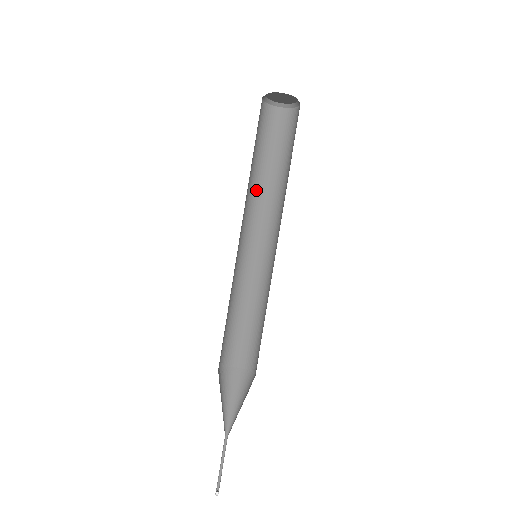
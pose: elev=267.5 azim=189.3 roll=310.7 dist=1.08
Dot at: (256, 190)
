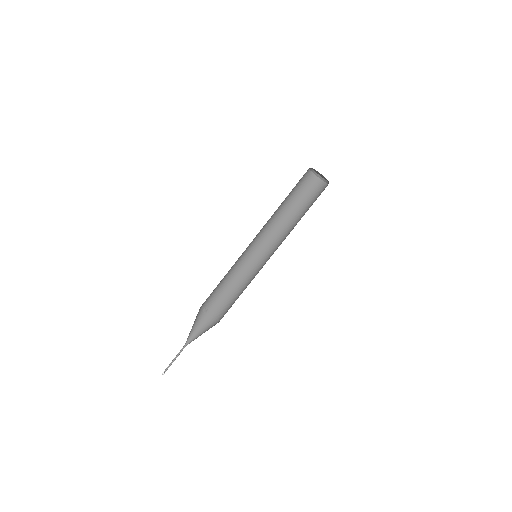
Dot at: (285, 224)
